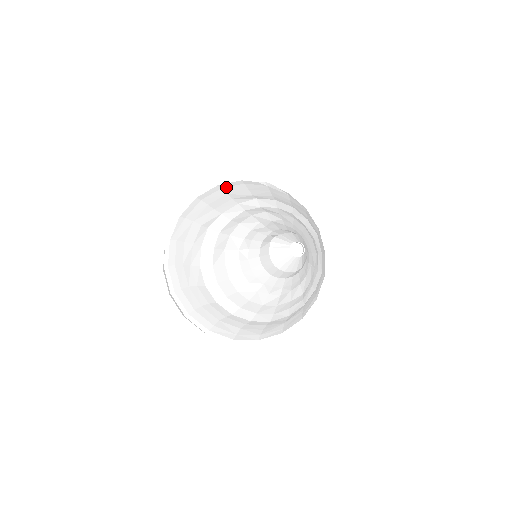
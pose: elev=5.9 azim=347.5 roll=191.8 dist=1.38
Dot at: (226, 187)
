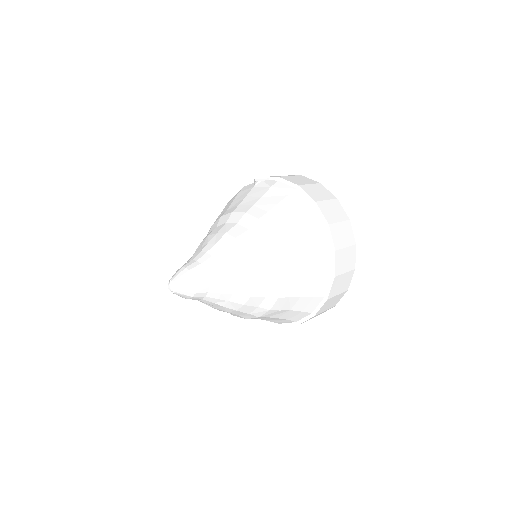
Dot at: occluded
